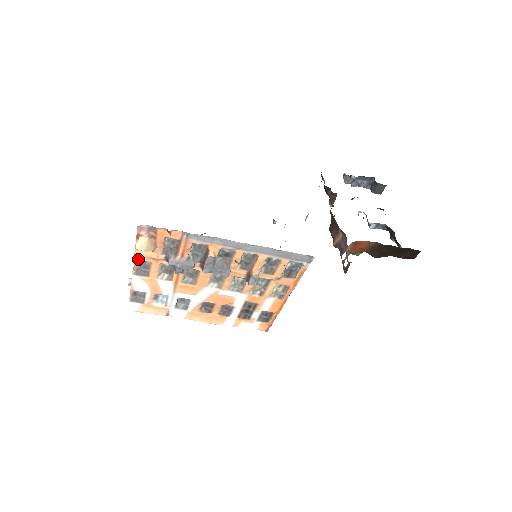
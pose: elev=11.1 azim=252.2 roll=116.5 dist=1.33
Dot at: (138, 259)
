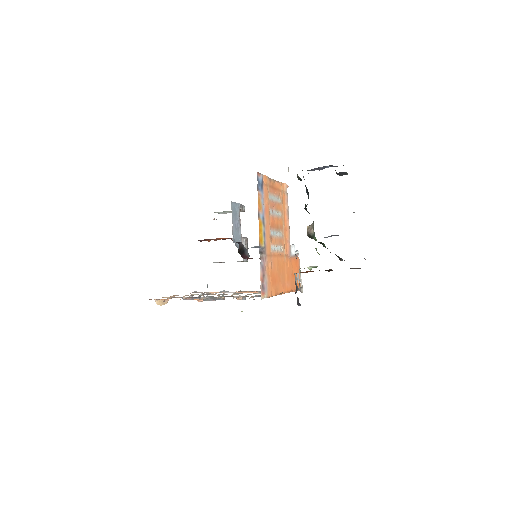
Dot at: (170, 296)
